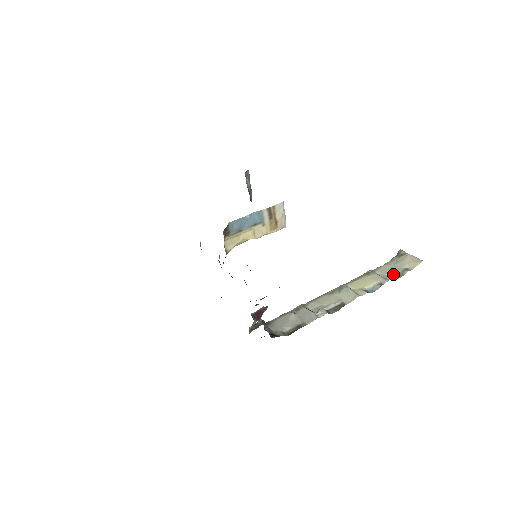
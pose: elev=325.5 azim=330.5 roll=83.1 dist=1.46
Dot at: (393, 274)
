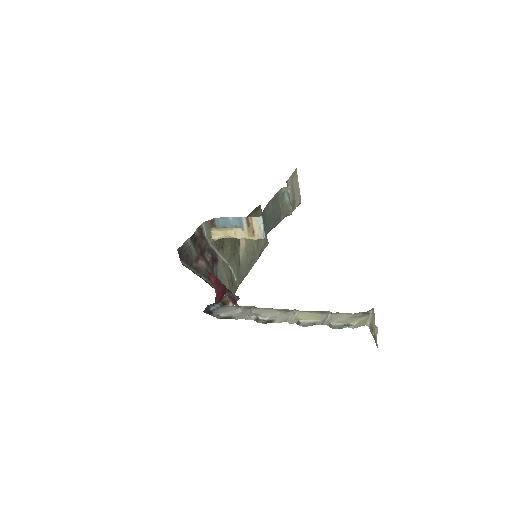
Dot at: (336, 323)
